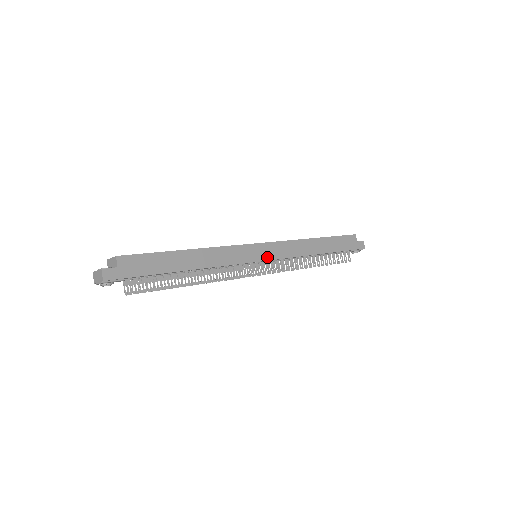
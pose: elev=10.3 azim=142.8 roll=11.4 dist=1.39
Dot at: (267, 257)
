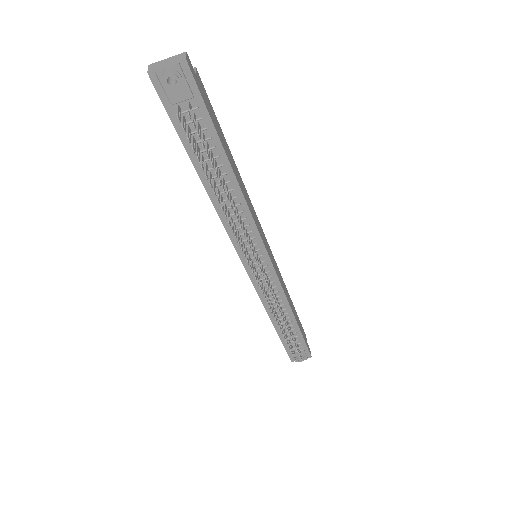
Dot at: (271, 260)
